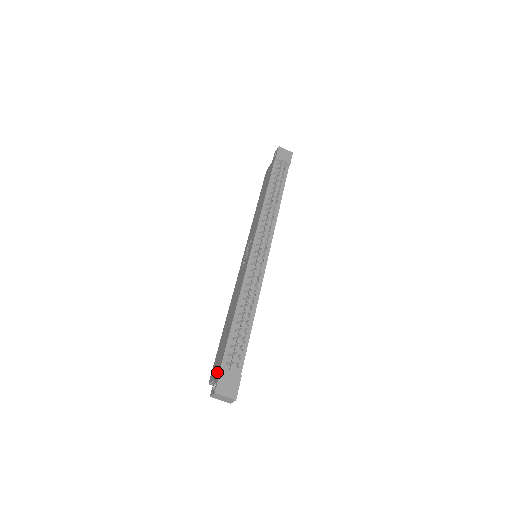
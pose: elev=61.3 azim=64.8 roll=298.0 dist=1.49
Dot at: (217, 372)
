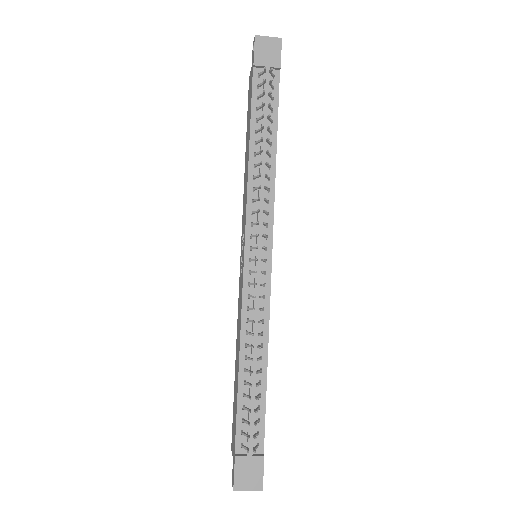
Dot at: (233, 454)
